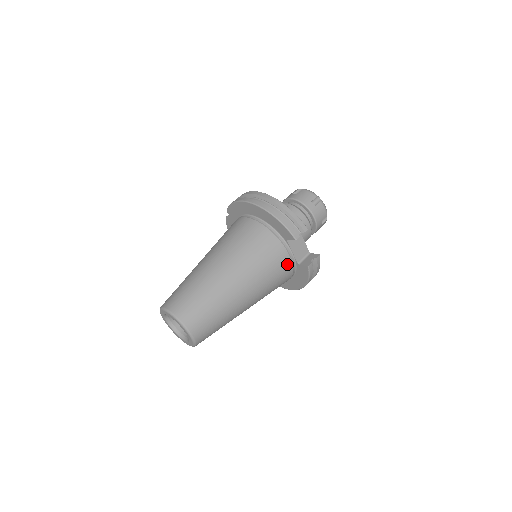
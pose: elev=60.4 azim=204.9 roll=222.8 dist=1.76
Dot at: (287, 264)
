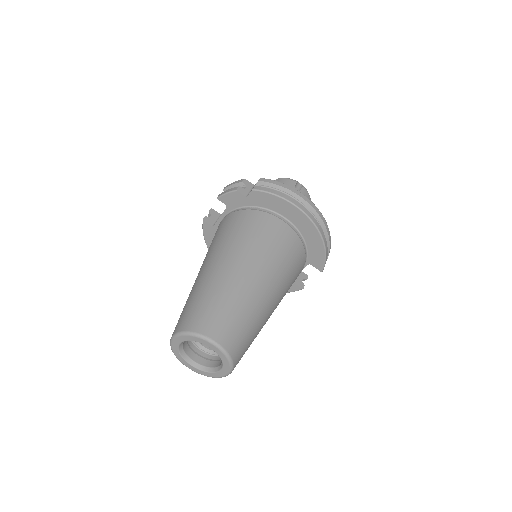
Dot at: occluded
